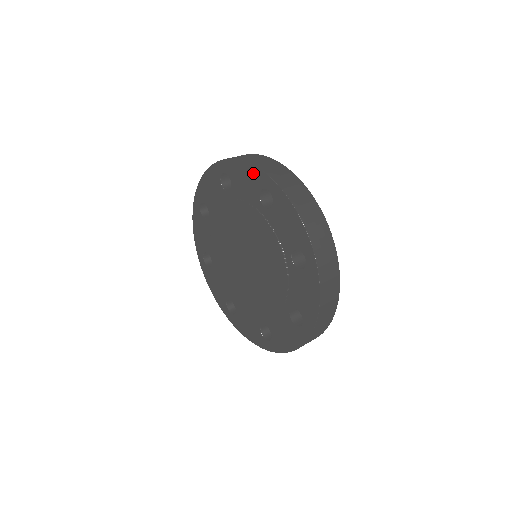
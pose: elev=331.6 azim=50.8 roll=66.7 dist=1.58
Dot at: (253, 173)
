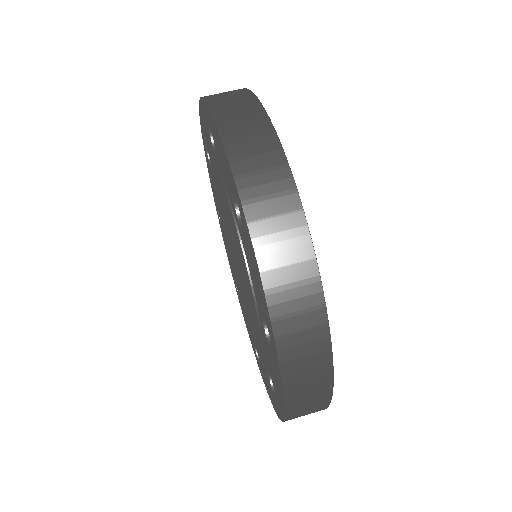
Dot at: (202, 112)
